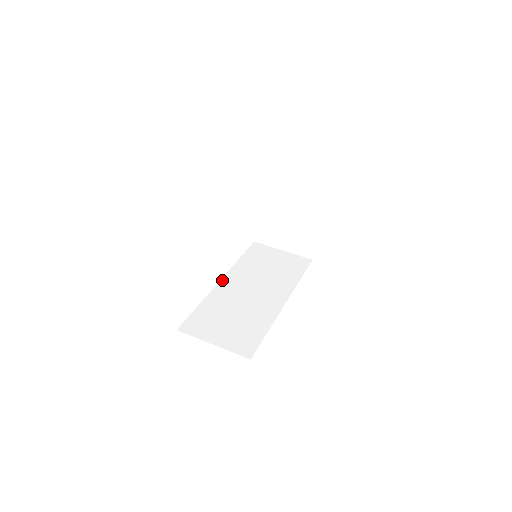
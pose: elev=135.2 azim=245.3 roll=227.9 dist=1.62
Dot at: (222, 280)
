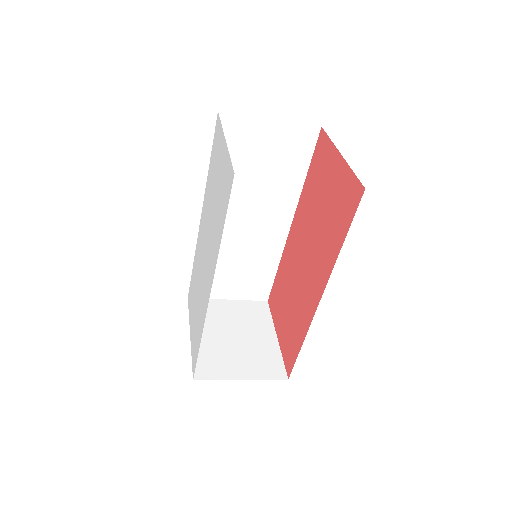
Dot at: occluded
